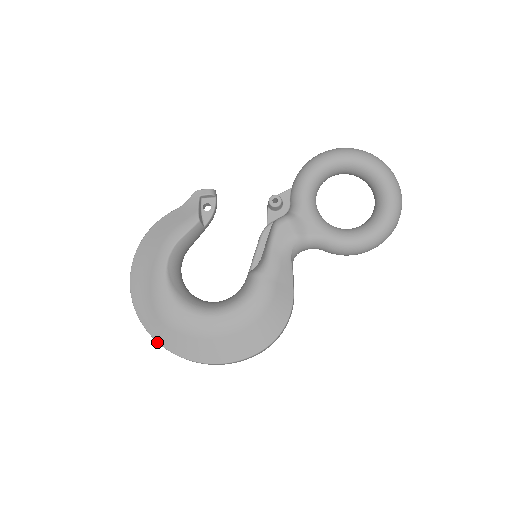
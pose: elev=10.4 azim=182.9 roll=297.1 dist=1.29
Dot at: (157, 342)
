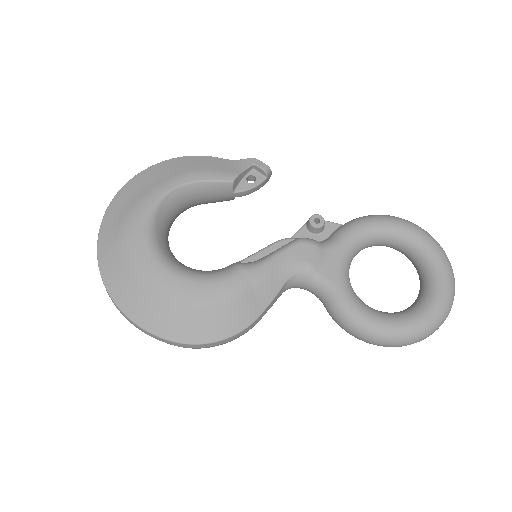
Dot at: (97, 252)
